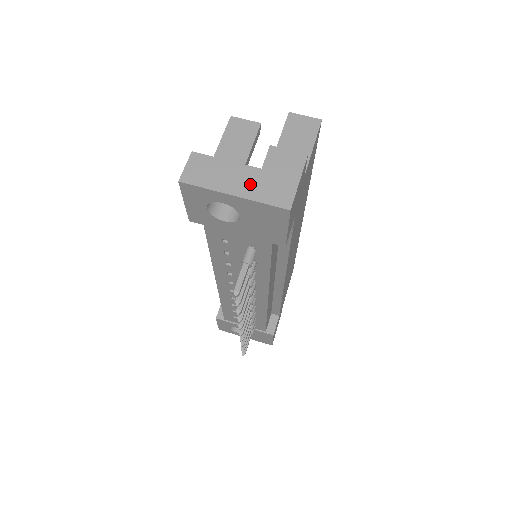
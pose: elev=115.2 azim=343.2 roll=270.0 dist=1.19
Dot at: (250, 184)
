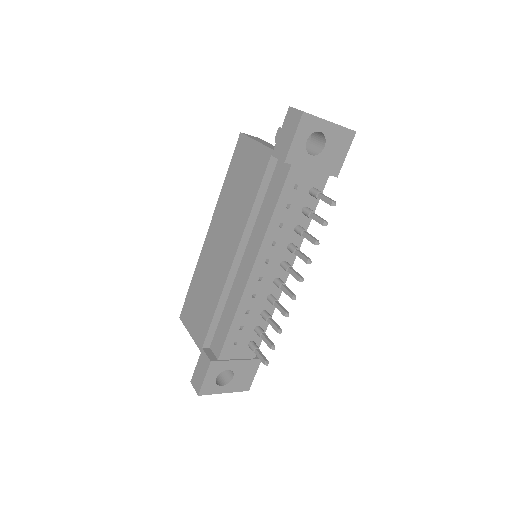
Dot at: occluded
